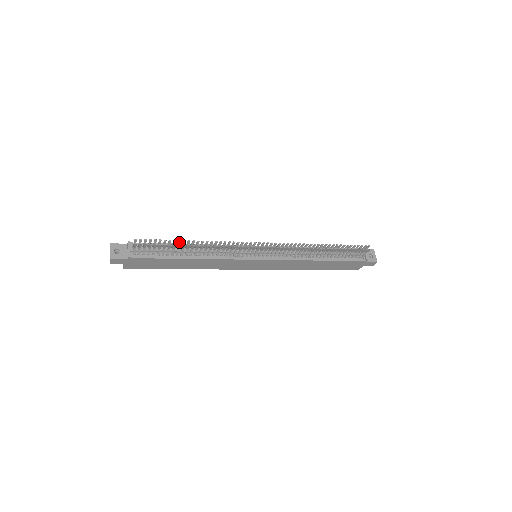
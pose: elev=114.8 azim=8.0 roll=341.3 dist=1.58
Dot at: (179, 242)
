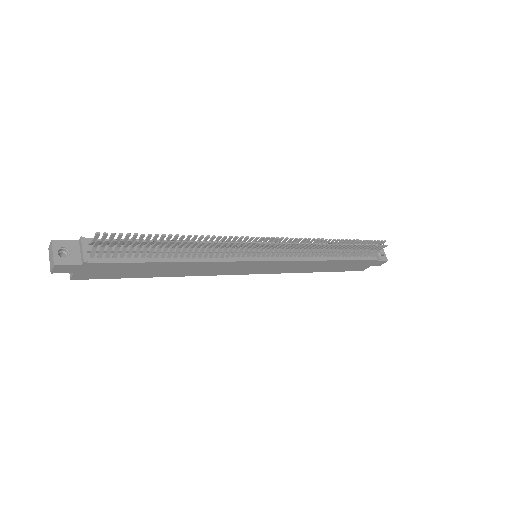
Dot at: (162, 237)
